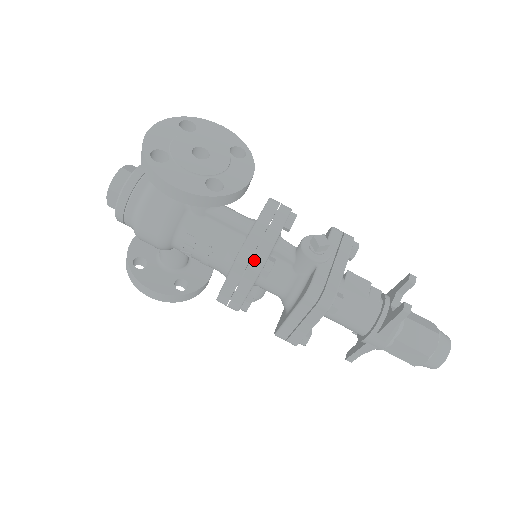
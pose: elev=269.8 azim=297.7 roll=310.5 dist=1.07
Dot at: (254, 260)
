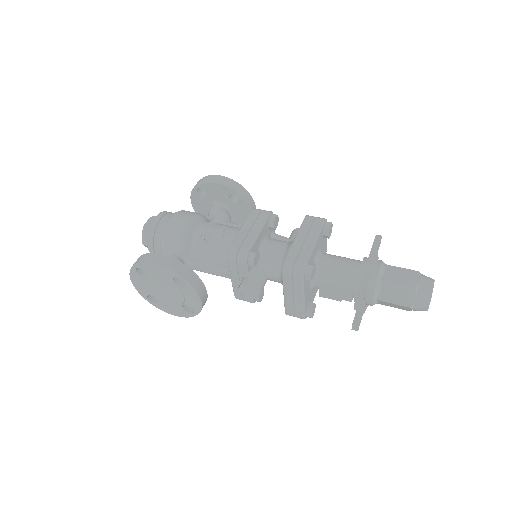
Dot at: (265, 210)
